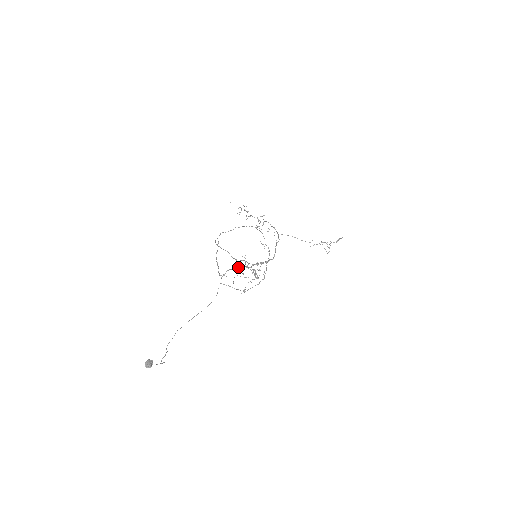
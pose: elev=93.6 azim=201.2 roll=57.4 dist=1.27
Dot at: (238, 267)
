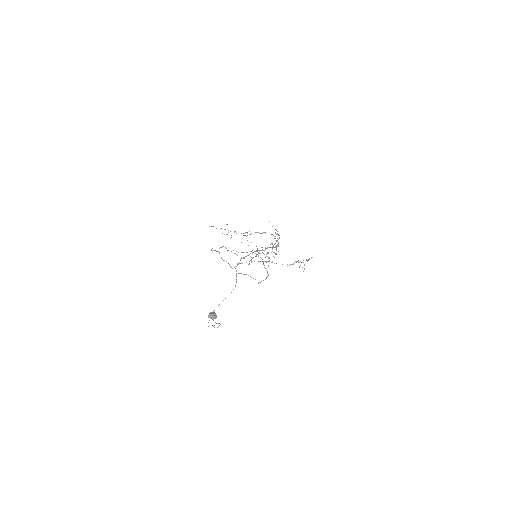
Dot at: (252, 252)
